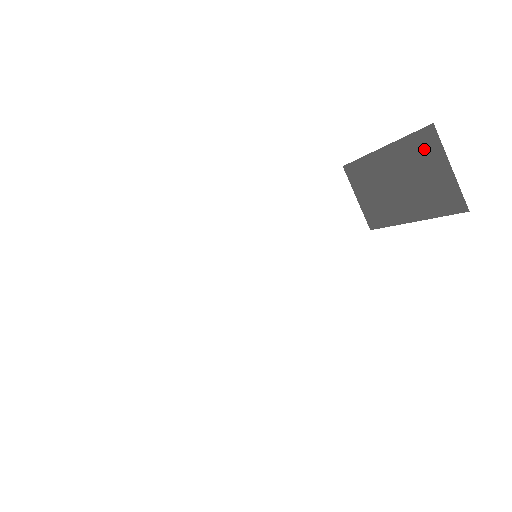
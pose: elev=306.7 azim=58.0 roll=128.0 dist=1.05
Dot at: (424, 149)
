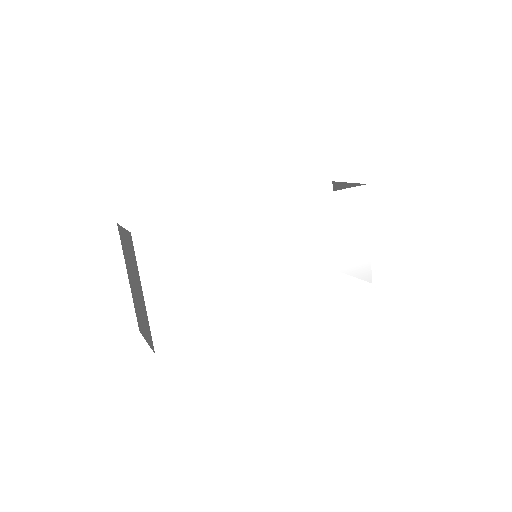
Dot at: occluded
